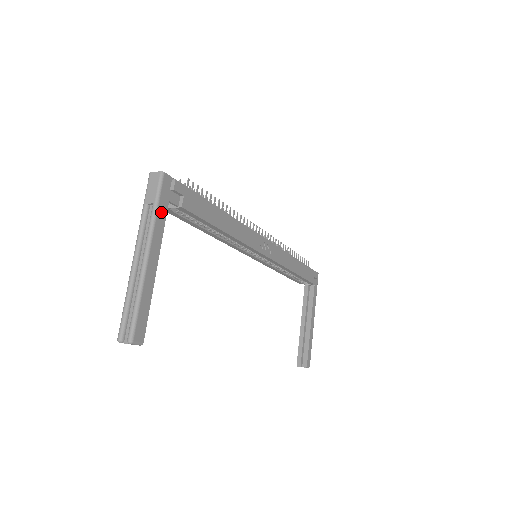
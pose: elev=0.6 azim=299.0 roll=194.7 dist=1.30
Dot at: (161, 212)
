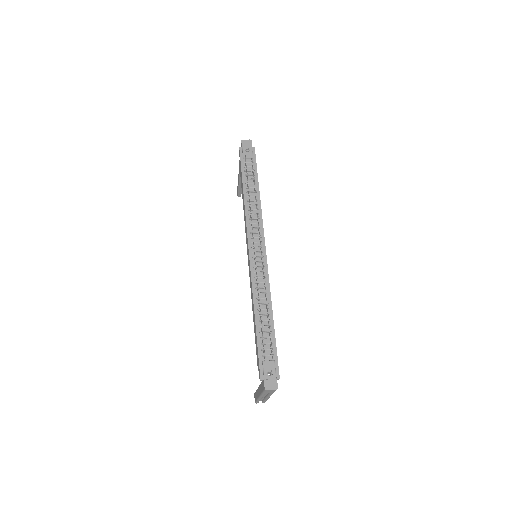
Dot at: occluded
